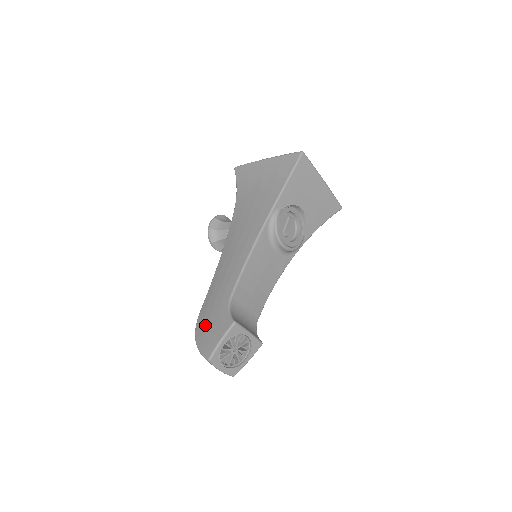
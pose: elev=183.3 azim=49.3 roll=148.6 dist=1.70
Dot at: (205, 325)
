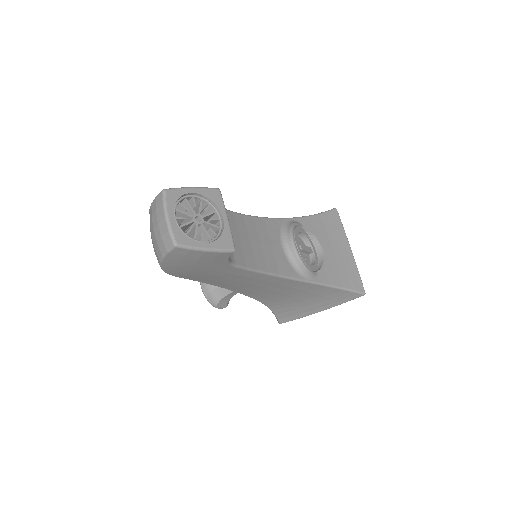
Dot at: occluded
